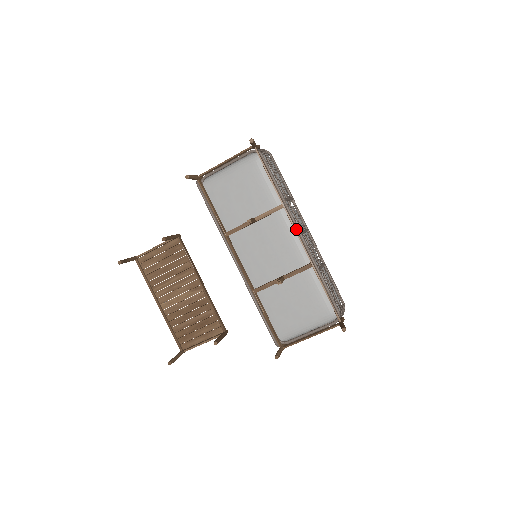
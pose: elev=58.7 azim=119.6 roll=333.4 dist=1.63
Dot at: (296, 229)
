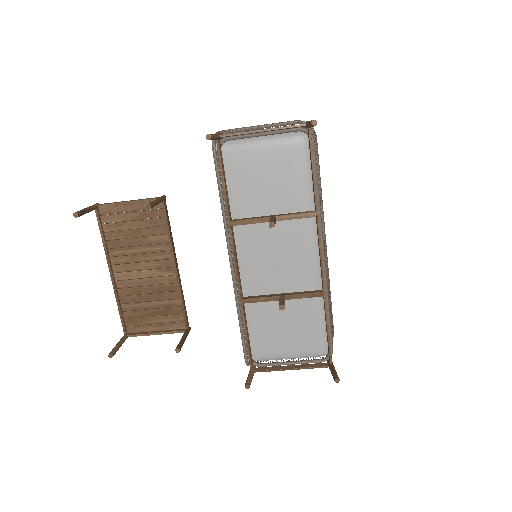
Dot at: (320, 246)
